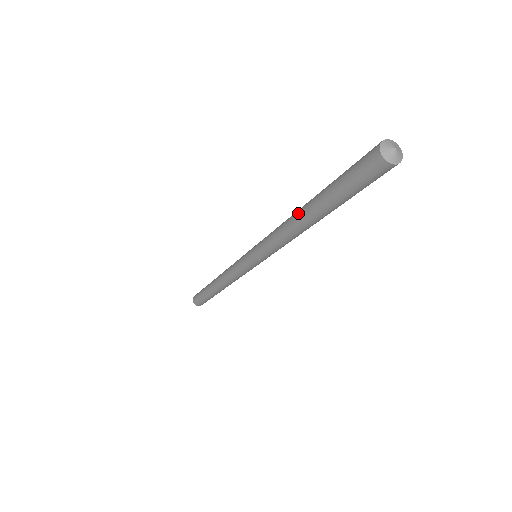
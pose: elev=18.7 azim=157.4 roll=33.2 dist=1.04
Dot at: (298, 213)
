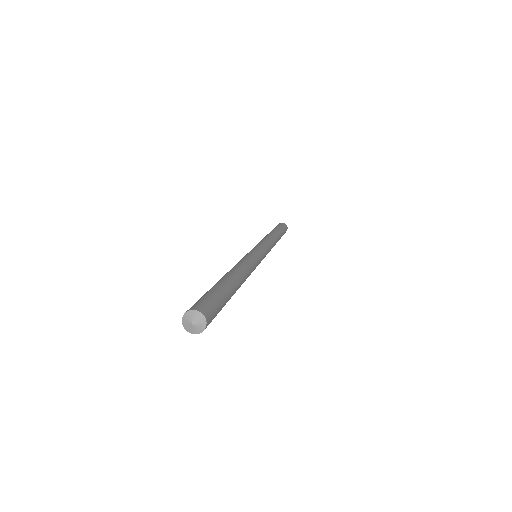
Dot at: occluded
